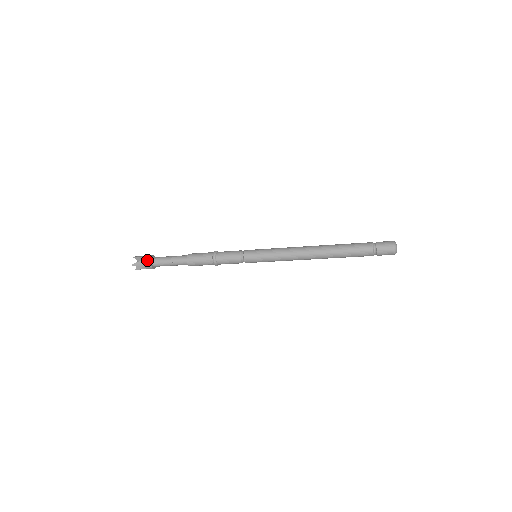
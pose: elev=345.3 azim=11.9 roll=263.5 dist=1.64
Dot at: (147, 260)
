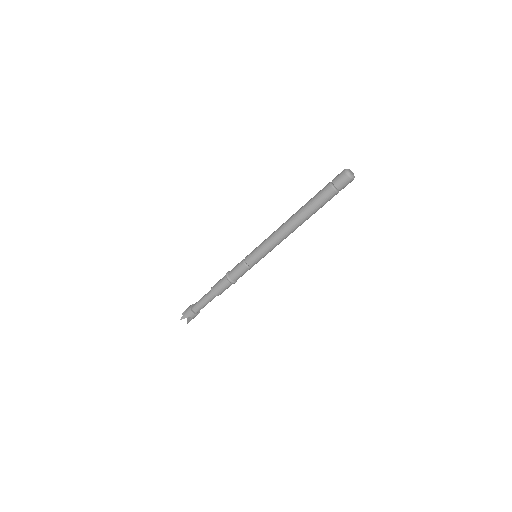
Dot at: (193, 316)
